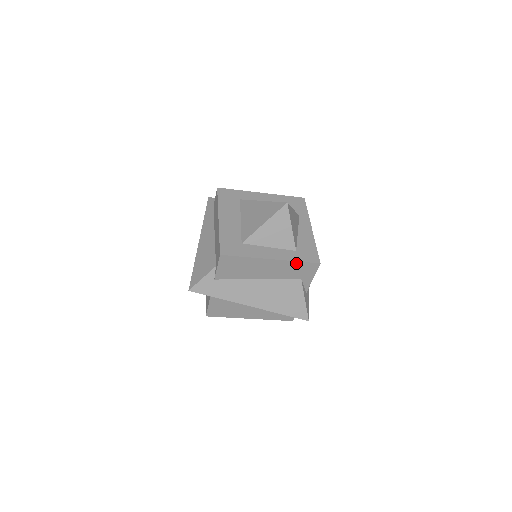
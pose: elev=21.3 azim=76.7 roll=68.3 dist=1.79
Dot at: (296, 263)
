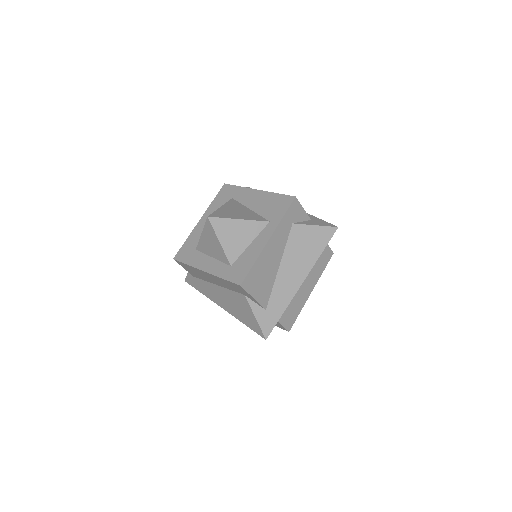
Dot at: (224, 280)
